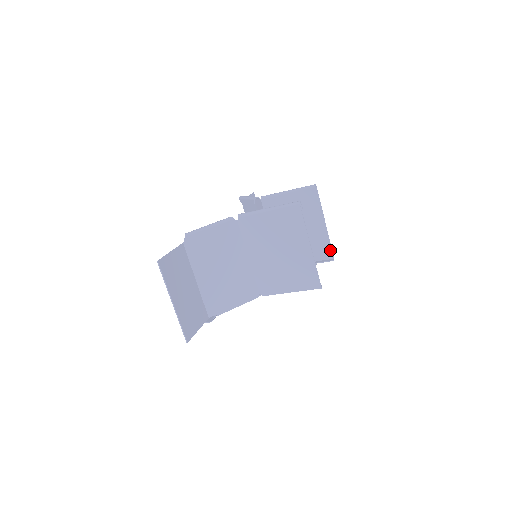
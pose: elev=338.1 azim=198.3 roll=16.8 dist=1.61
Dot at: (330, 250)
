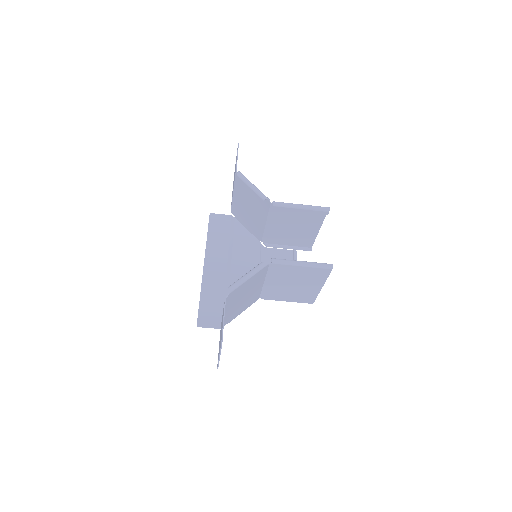
Dot at: (312, 243)
